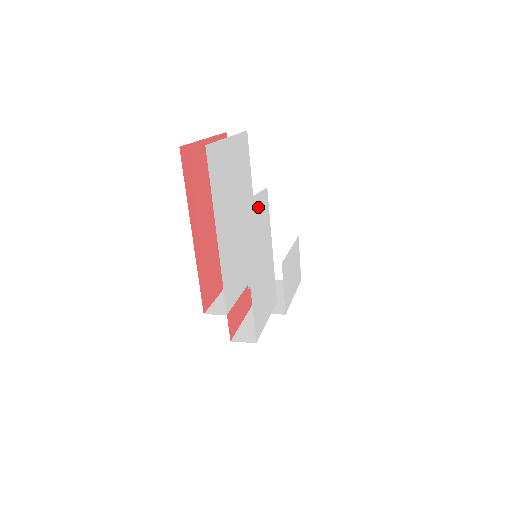
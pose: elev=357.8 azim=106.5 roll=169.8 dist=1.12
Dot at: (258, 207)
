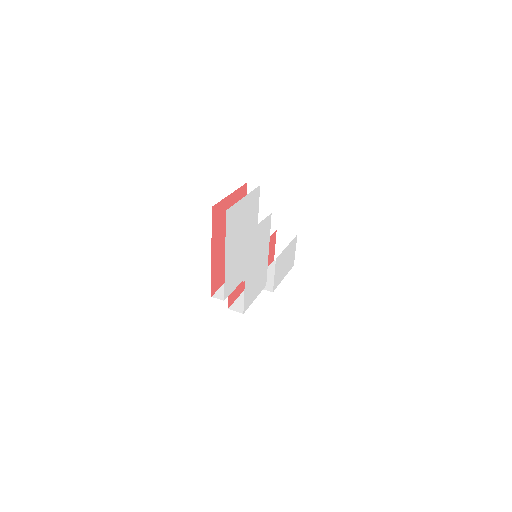
Dot at: (261, 229)
